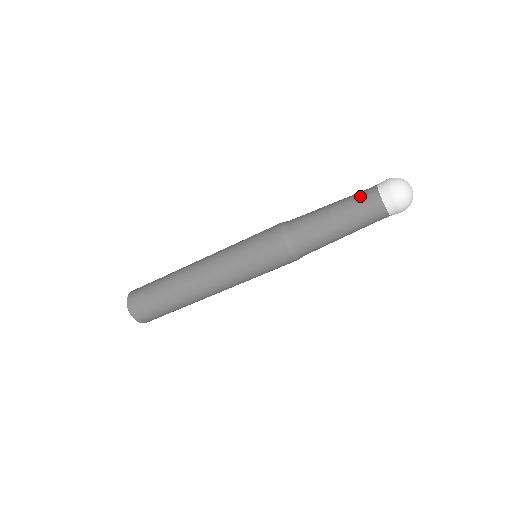
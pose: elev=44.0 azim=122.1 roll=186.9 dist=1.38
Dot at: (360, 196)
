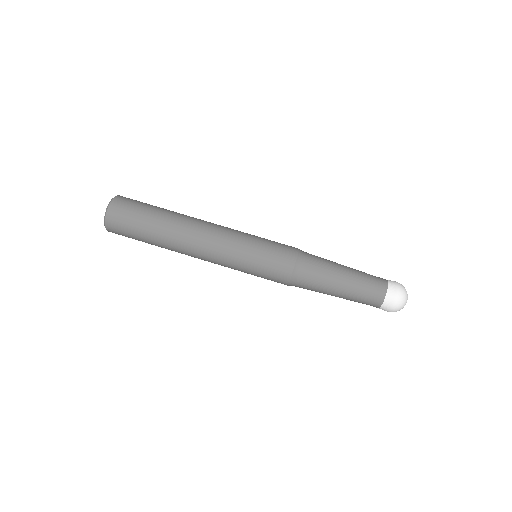
Dot at: (372, 278)
